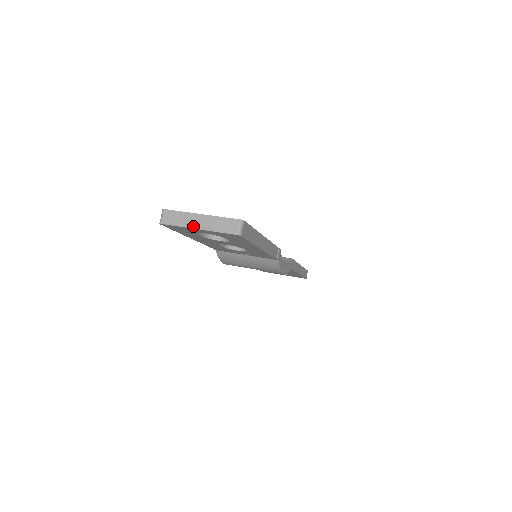
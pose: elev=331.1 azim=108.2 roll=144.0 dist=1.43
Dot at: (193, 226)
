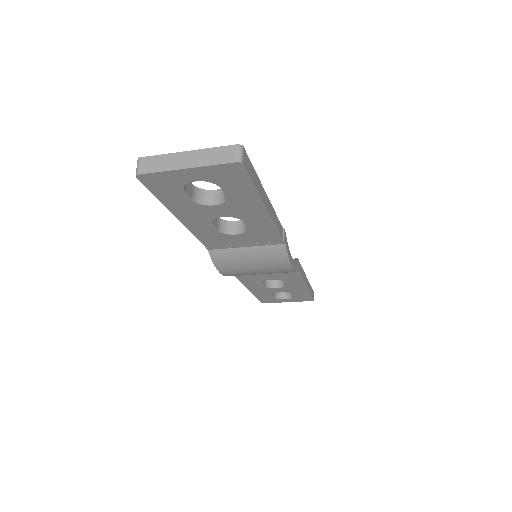
Dot at: (179, 166)
